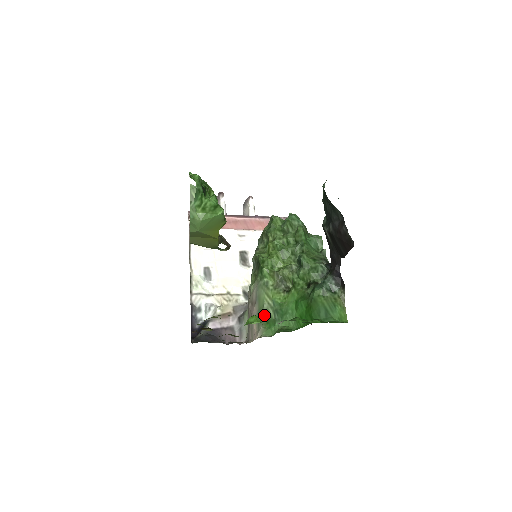
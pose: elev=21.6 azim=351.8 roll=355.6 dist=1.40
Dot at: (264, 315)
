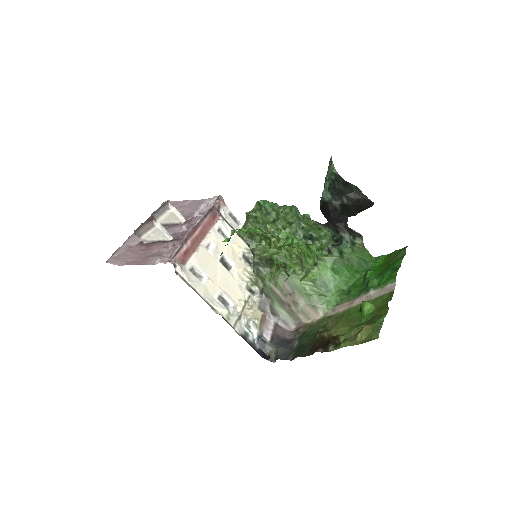
Dot at: (311, 296)
